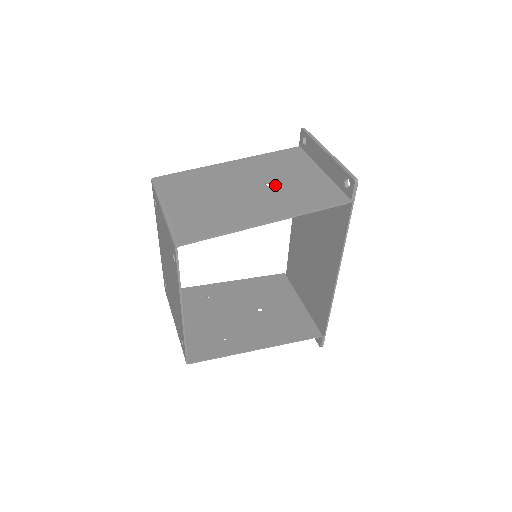
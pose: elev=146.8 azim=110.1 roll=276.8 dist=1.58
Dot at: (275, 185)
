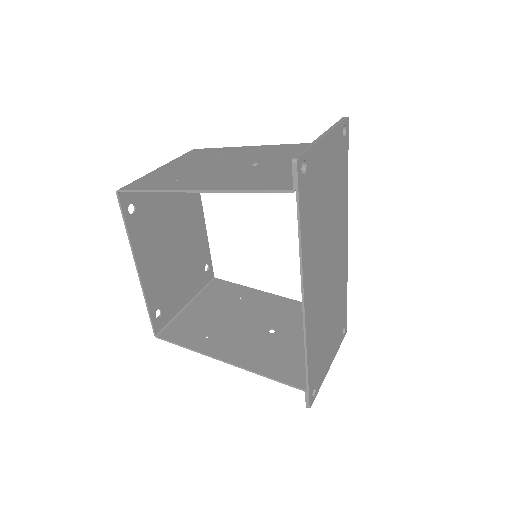
Dot at: (258, 166)
